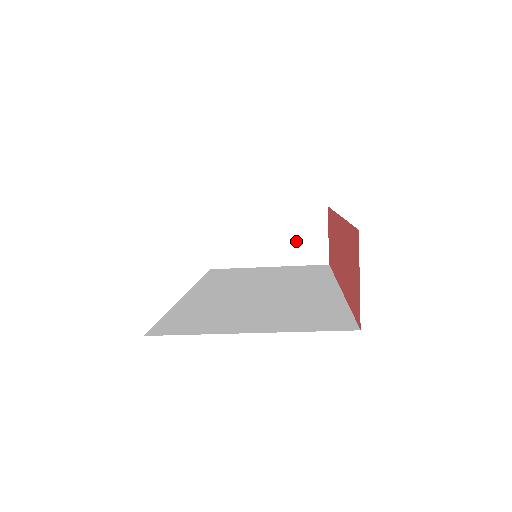
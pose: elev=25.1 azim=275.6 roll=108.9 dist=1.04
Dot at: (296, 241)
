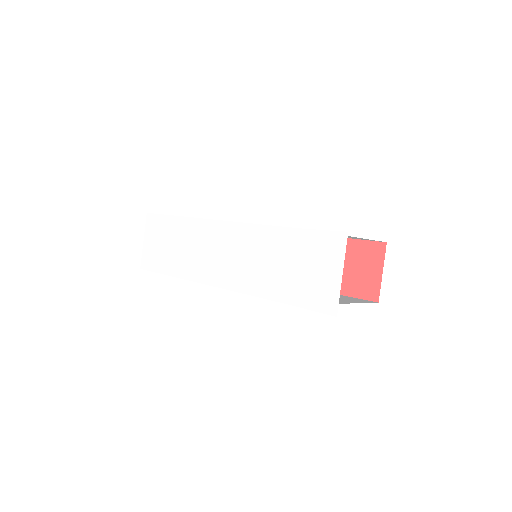
Dot at: occluded
